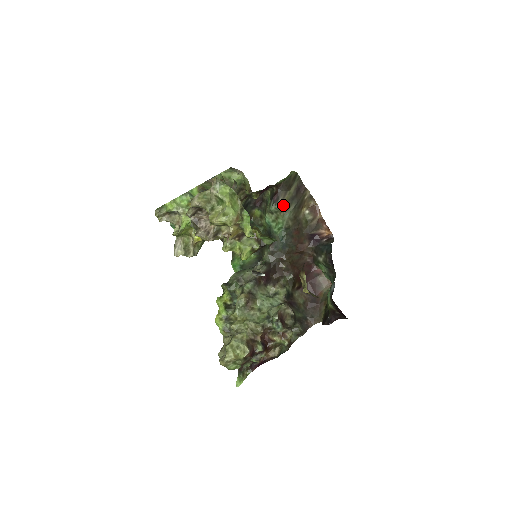
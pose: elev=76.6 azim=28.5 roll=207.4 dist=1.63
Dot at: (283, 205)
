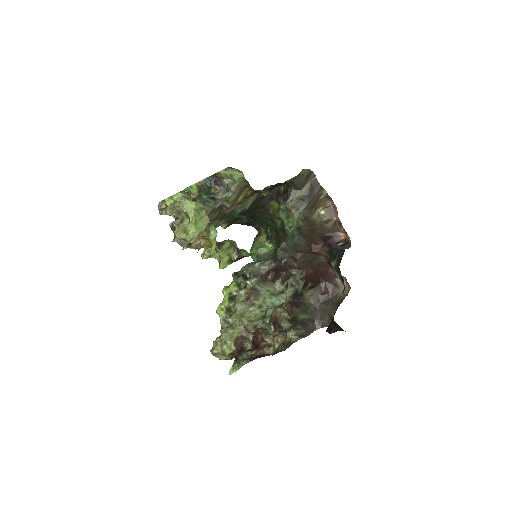
Dot at: (292, 205)
